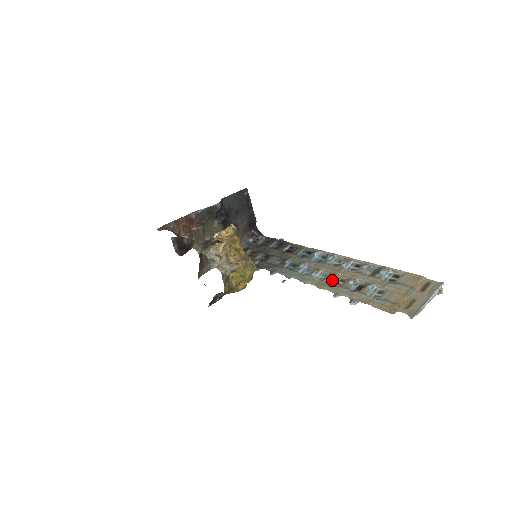
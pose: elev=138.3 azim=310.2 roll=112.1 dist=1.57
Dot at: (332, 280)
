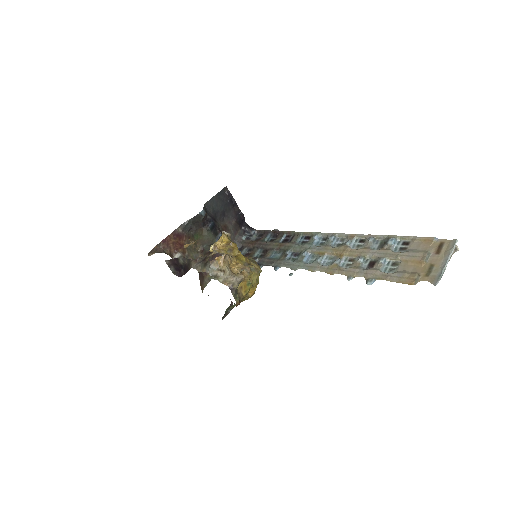
Dot at: (340, 262)
